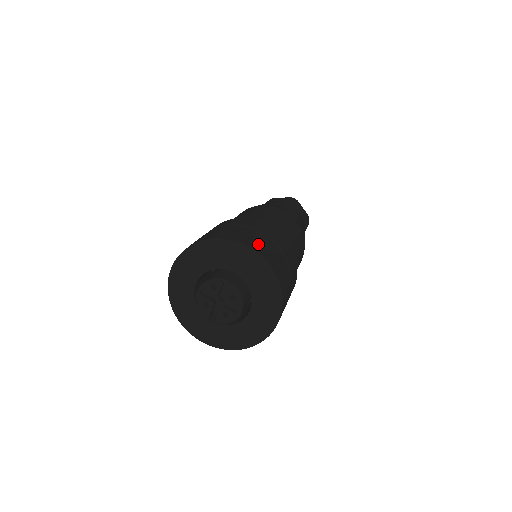
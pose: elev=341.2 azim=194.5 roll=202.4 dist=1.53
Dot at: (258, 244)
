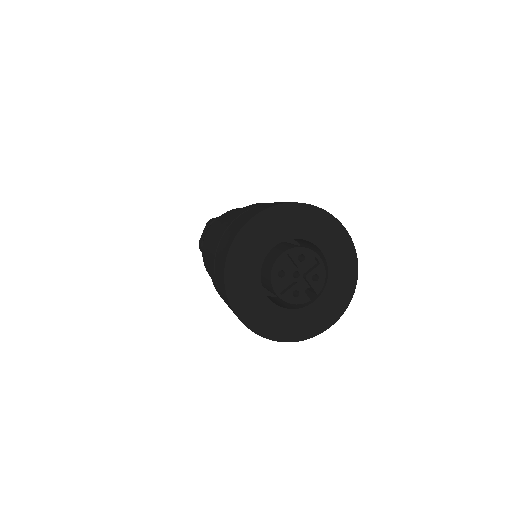
Dot at: (256, 211)
